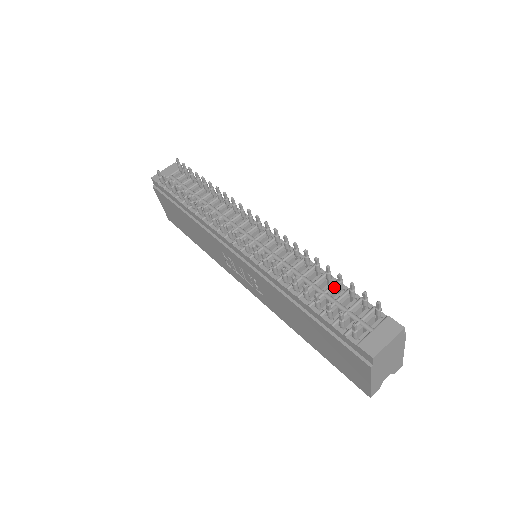
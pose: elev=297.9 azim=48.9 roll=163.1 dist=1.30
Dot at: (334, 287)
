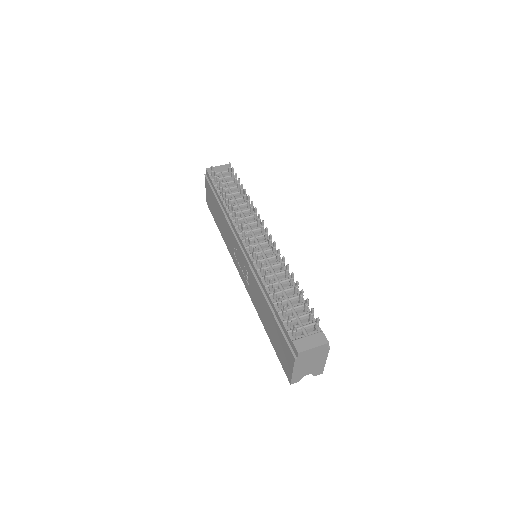
Dot at: (297, 298)
